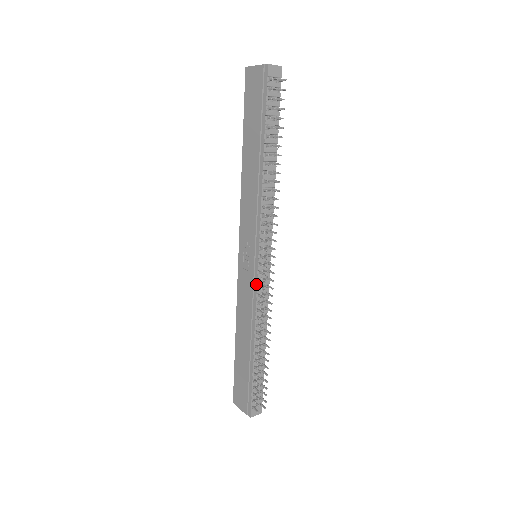
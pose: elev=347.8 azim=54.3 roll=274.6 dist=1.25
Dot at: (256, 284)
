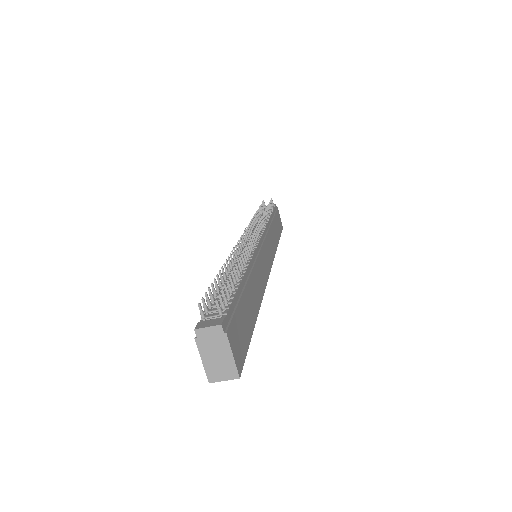
Dot at: occluded
